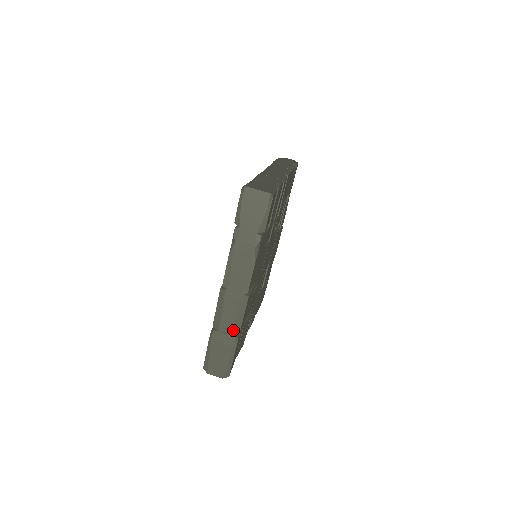
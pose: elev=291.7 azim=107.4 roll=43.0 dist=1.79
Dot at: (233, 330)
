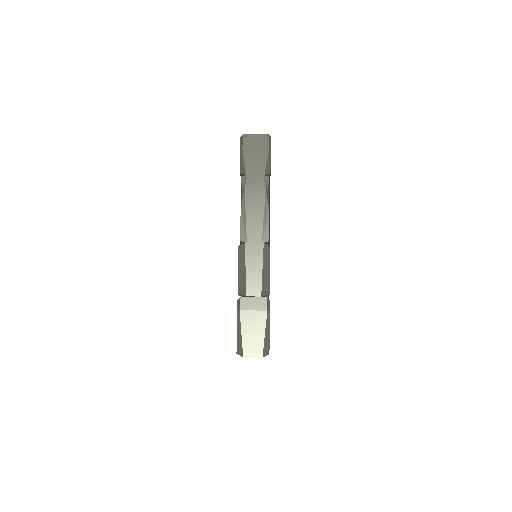
Dot at: (262, 289)
